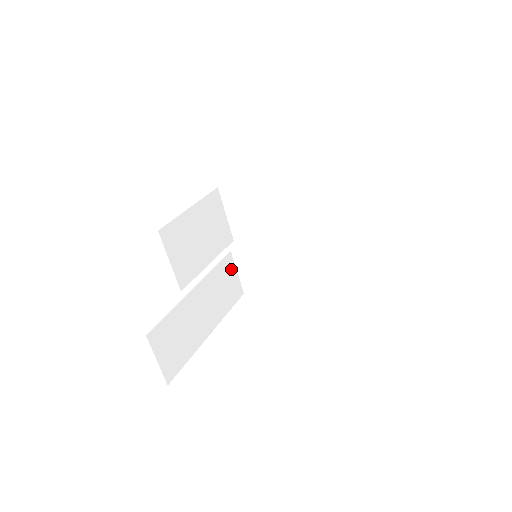
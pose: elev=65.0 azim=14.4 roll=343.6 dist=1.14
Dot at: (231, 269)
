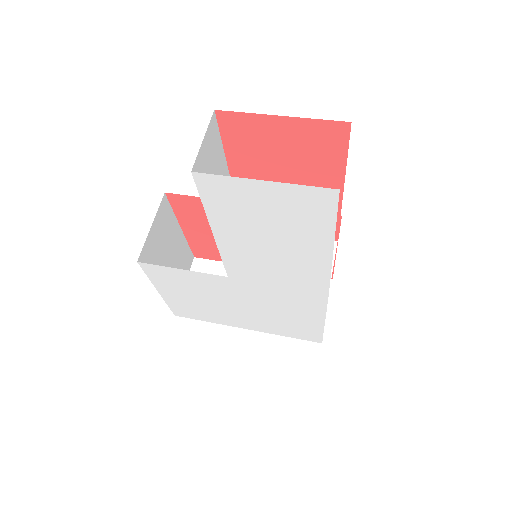
Dot at: occluded
